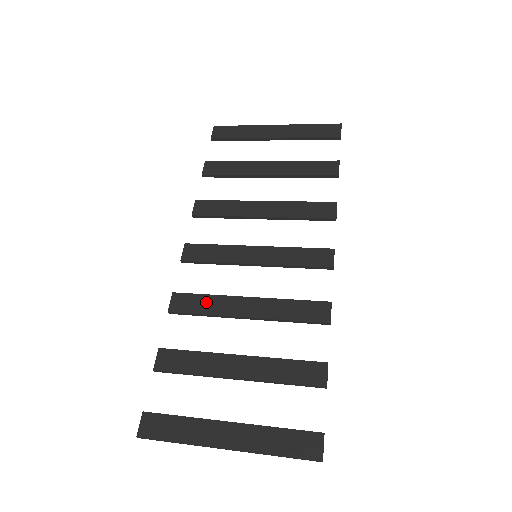
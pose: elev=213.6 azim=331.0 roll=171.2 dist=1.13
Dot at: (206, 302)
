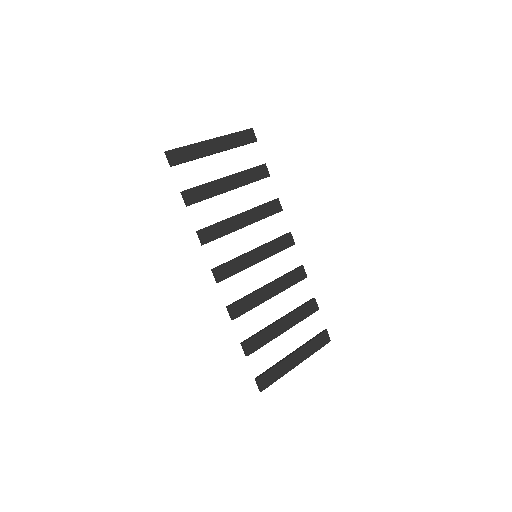
Dot at: (249, 301)
